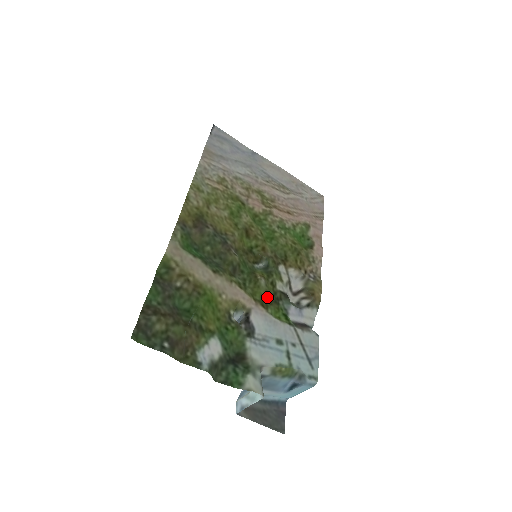
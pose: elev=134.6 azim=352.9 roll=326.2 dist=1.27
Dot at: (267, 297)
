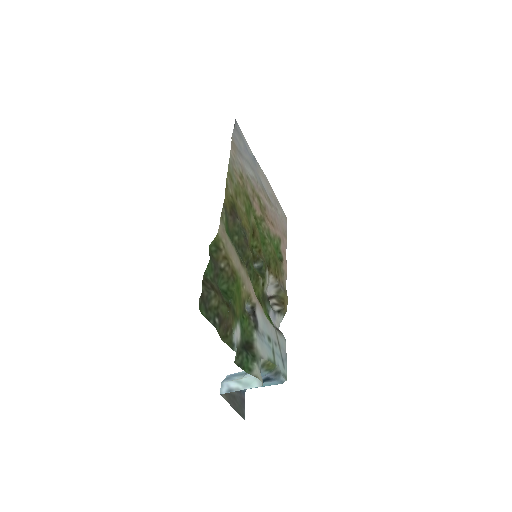
Dot at: (261, 296)
